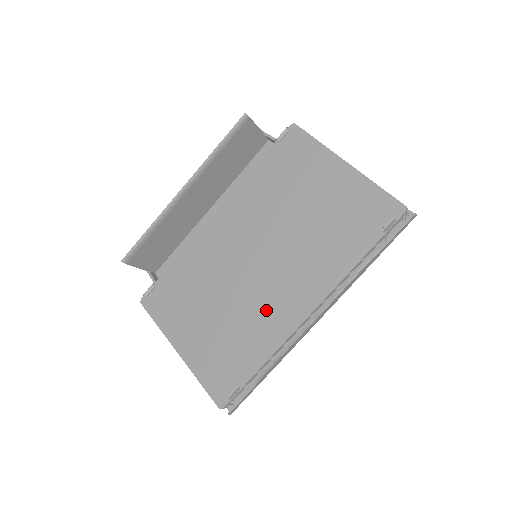
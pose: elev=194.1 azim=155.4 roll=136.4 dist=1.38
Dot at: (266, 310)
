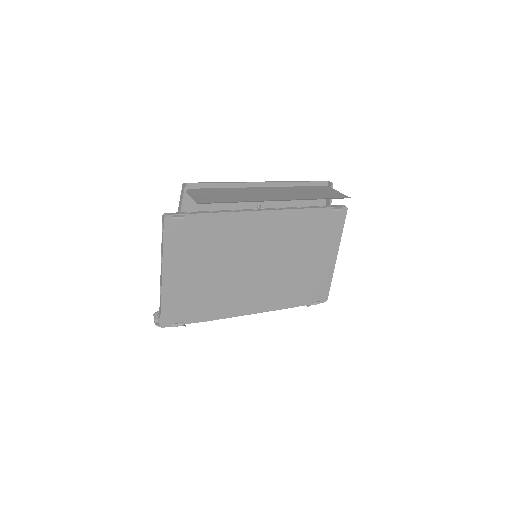
Dot at: (235, 295)
